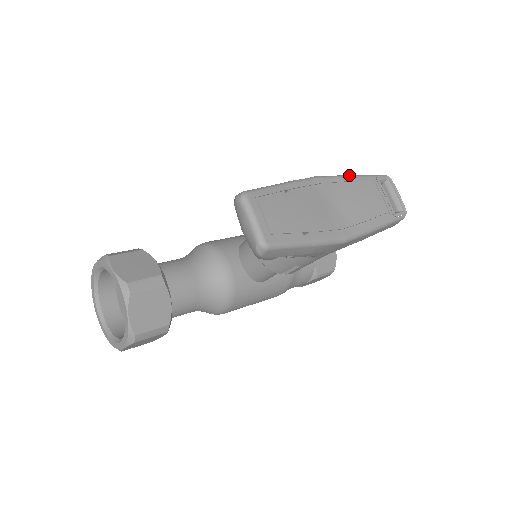
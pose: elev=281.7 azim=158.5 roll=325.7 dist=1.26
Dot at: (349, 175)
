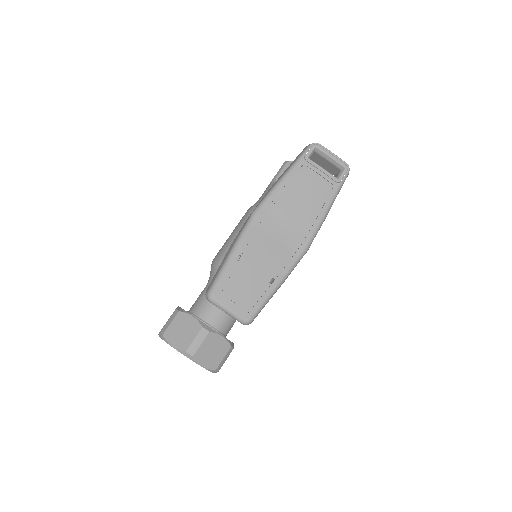
Dot at: (279, 181)
